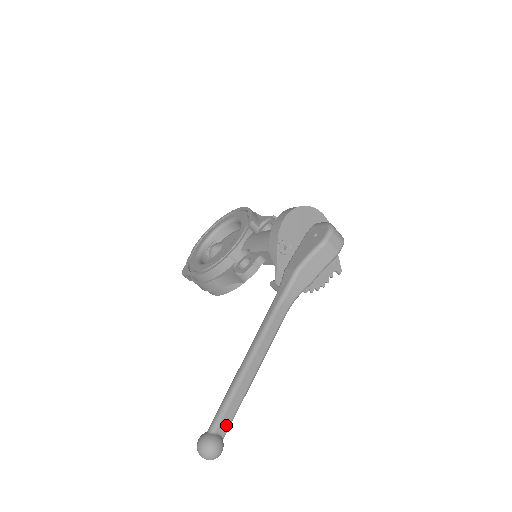
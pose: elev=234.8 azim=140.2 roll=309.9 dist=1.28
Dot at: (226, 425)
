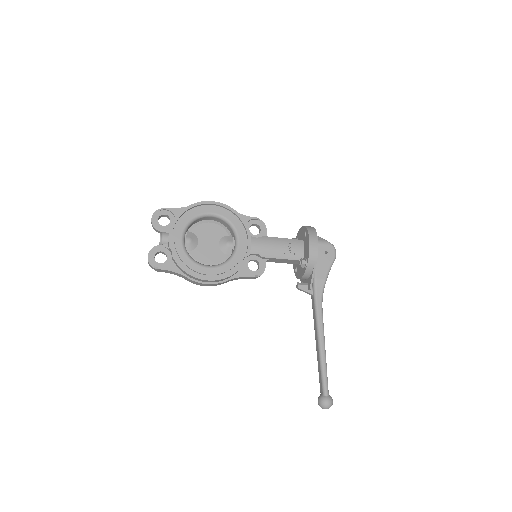
Dot at: occluded
